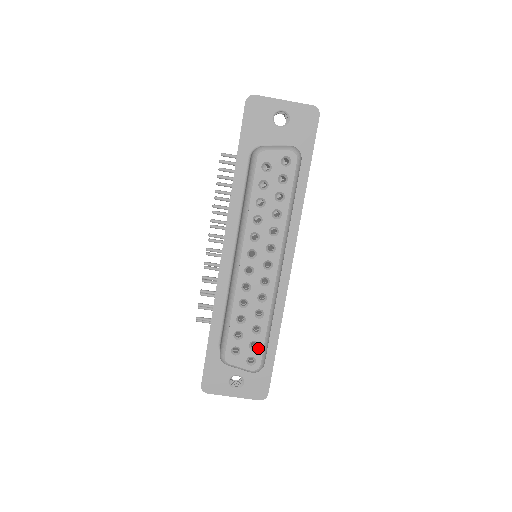
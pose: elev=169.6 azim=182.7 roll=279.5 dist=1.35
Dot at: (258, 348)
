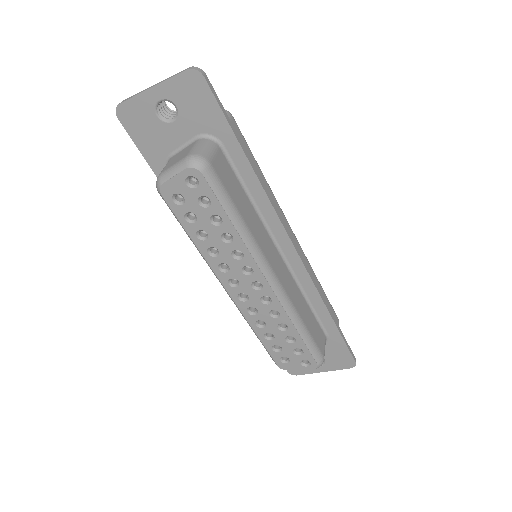
Dot at: (304, 352)
